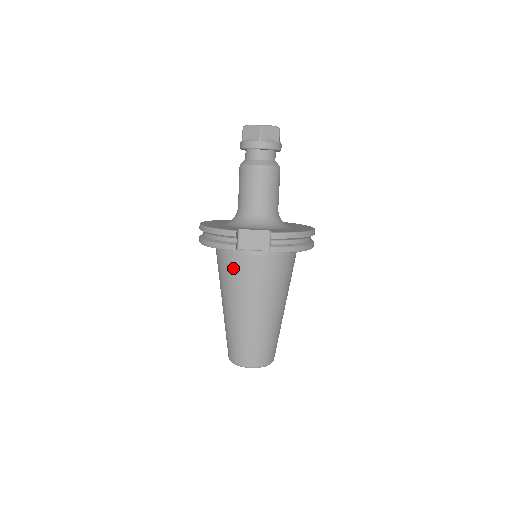
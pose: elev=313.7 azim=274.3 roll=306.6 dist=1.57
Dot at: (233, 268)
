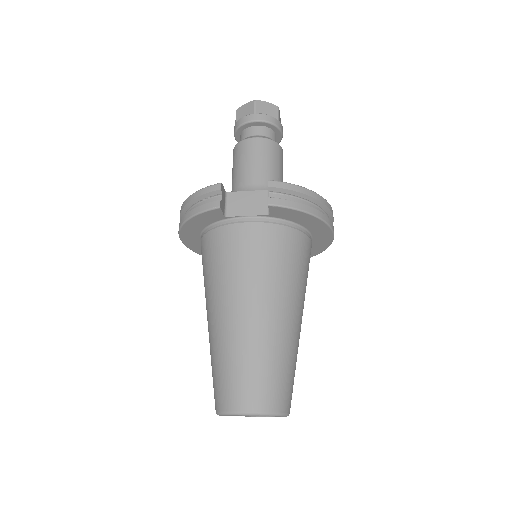
Dot at: (220, 249)
